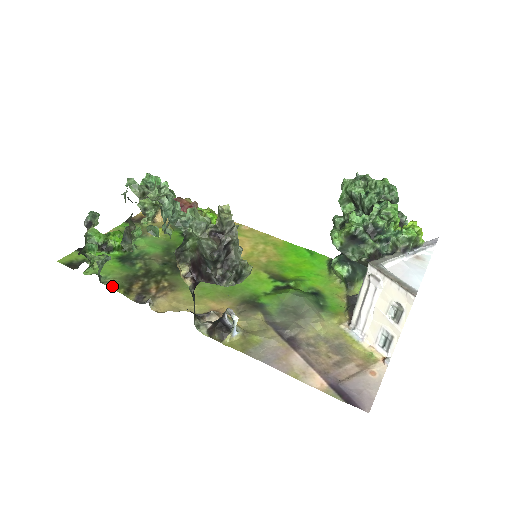
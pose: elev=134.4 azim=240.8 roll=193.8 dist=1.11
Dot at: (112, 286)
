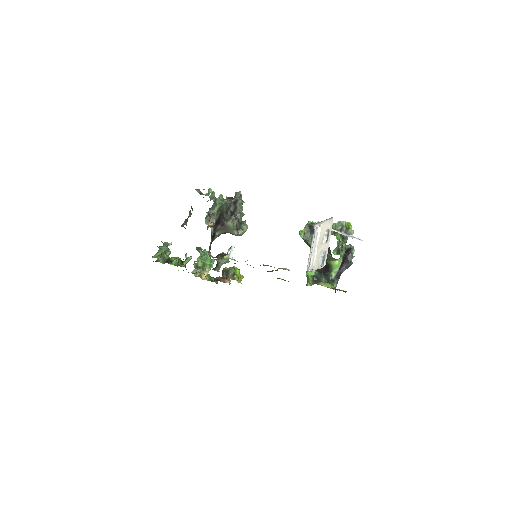
Dot at: occluded
